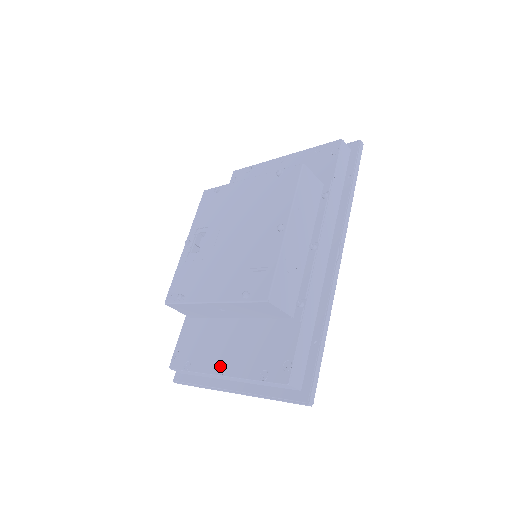
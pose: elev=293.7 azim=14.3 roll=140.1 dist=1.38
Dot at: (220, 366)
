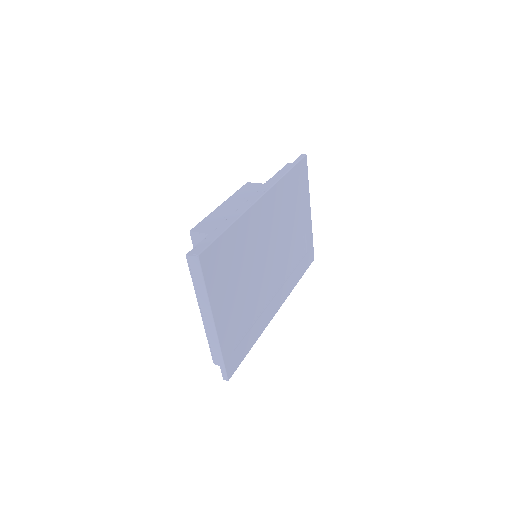
Dot at: occluded
